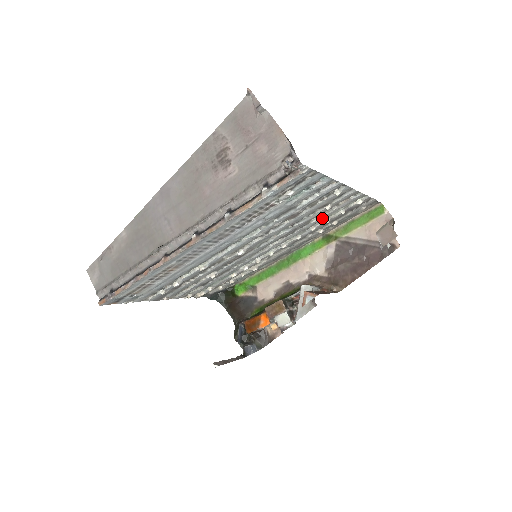
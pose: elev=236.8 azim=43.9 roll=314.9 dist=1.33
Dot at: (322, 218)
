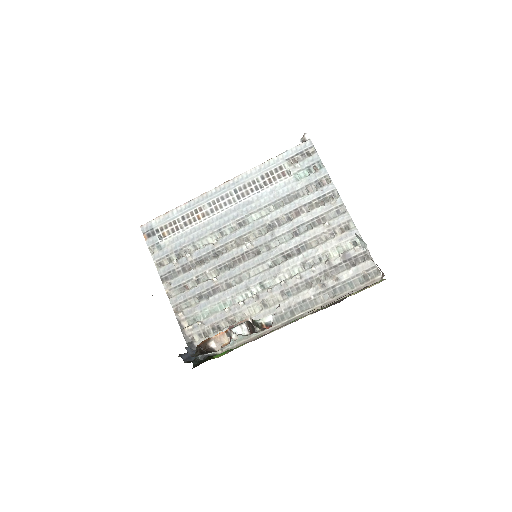
Dot at: (321, 251)
